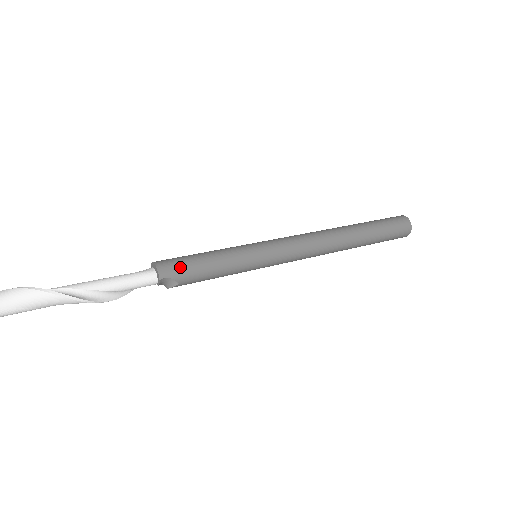
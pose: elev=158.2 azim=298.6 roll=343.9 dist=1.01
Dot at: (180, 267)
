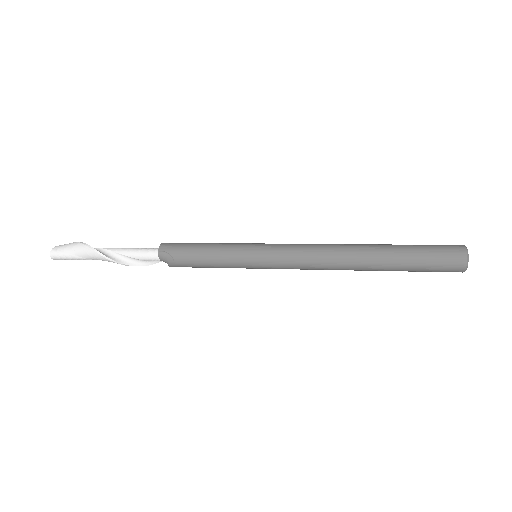
Dot at: (178, 246)
